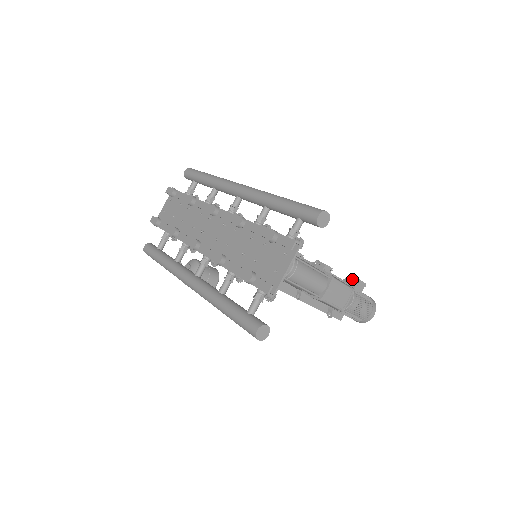
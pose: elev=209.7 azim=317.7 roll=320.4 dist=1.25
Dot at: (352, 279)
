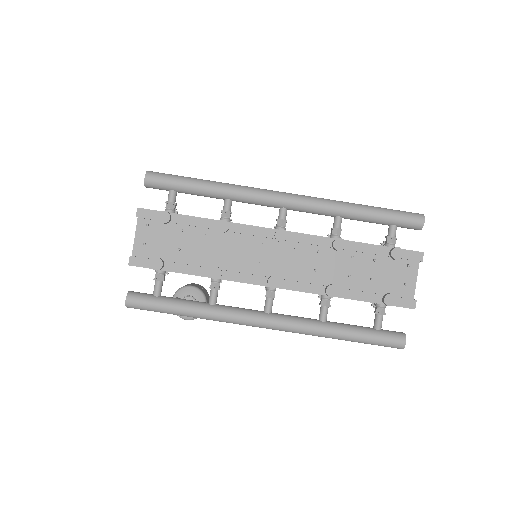
Dot at: occluded
